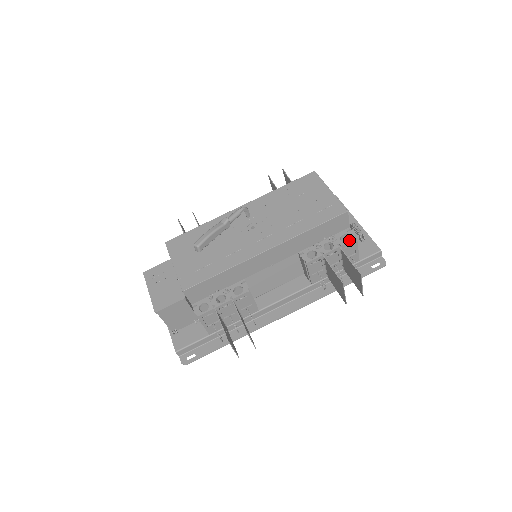
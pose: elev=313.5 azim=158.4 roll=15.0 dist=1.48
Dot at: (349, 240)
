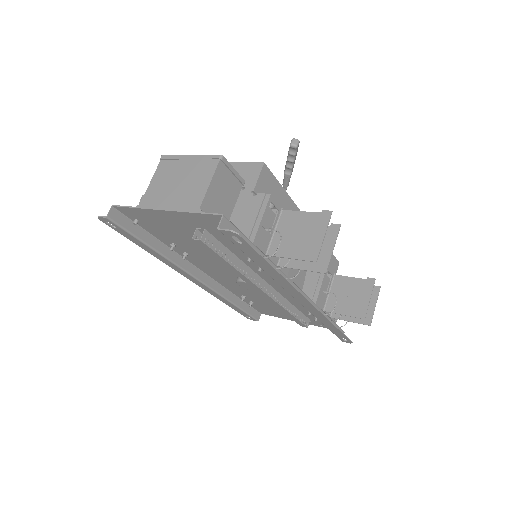
Dot at: occluded
